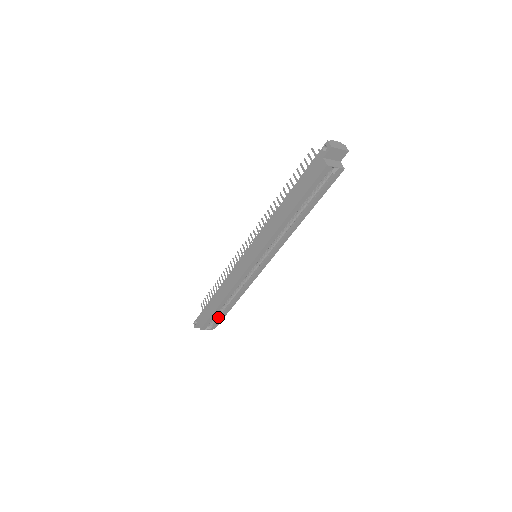
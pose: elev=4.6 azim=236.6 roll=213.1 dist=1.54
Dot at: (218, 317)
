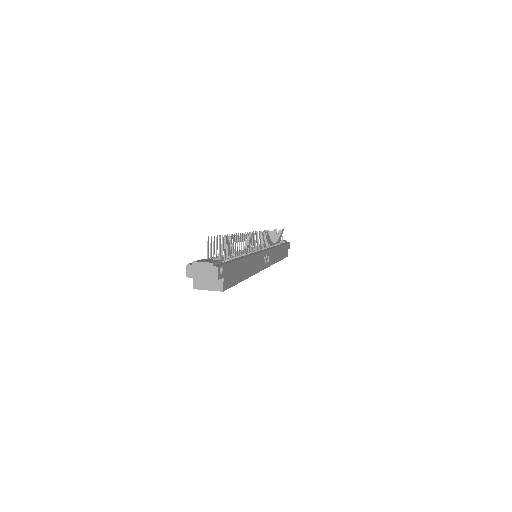
Dot at: occluded
